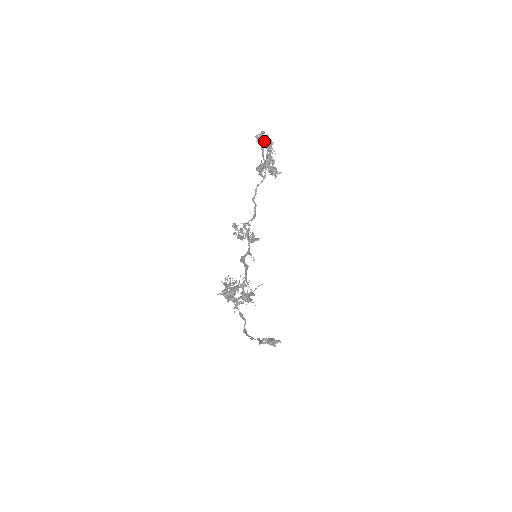
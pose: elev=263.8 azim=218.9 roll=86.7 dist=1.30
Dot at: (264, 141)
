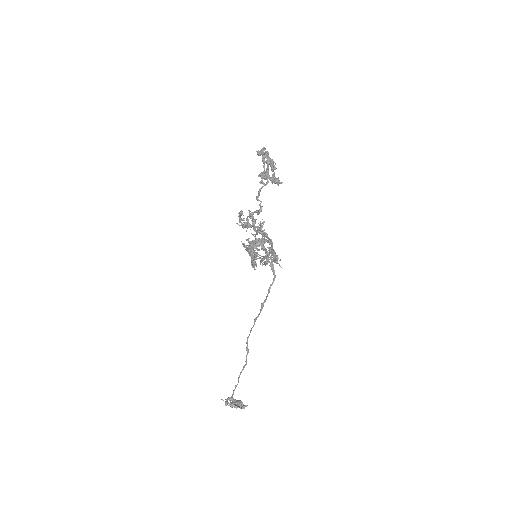
Dot at: (264, 157)
